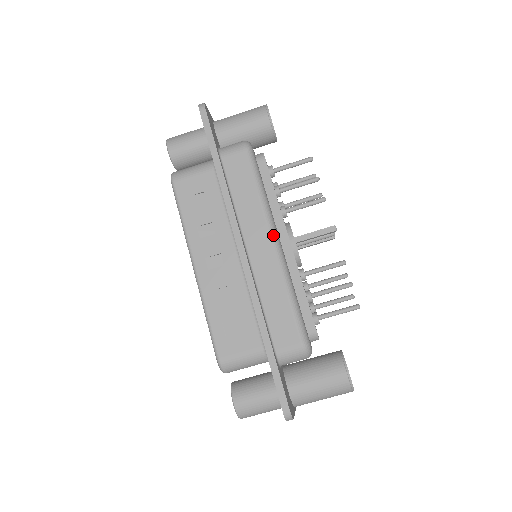
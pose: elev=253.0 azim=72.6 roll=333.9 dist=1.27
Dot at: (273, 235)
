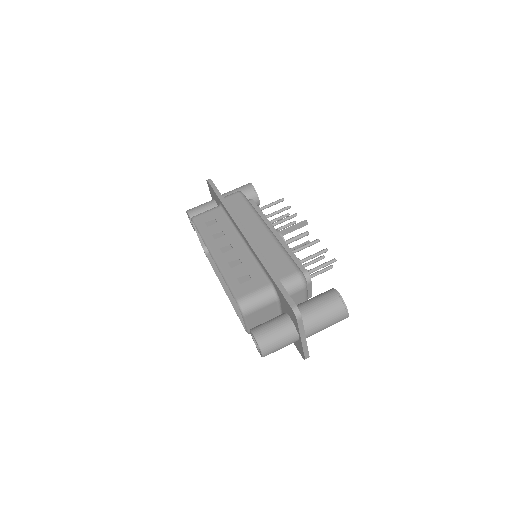
Dot at: (264, 224)
